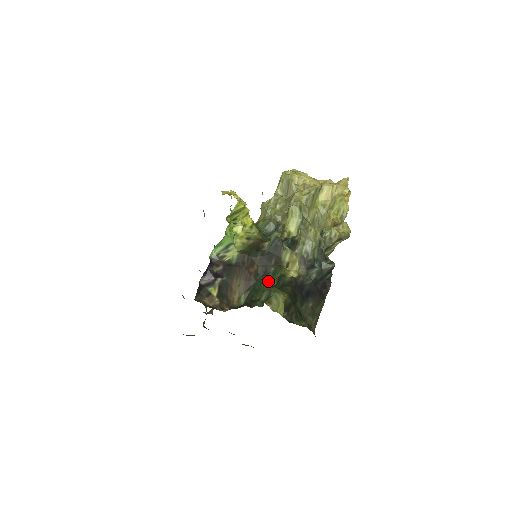
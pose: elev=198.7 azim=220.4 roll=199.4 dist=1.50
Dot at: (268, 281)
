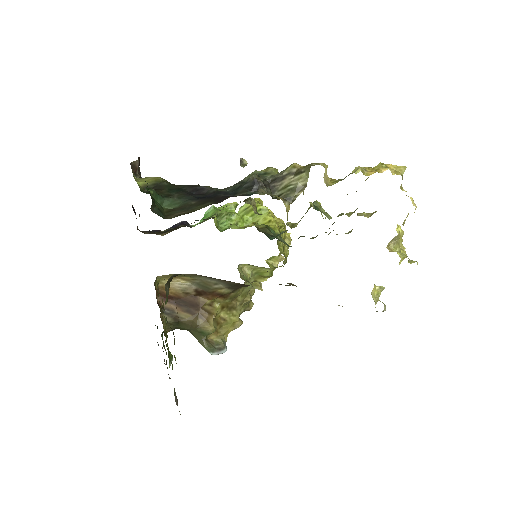
Dot at: occluded
